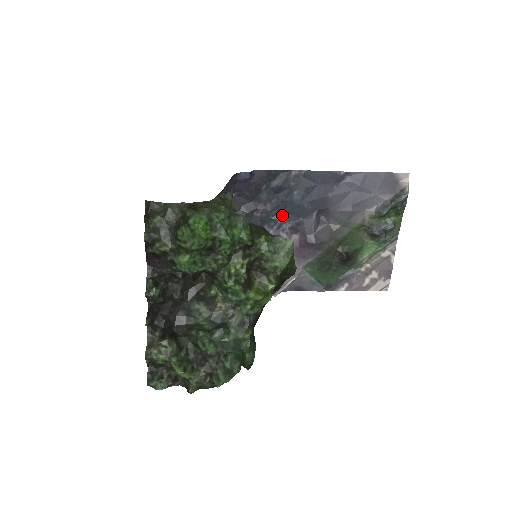
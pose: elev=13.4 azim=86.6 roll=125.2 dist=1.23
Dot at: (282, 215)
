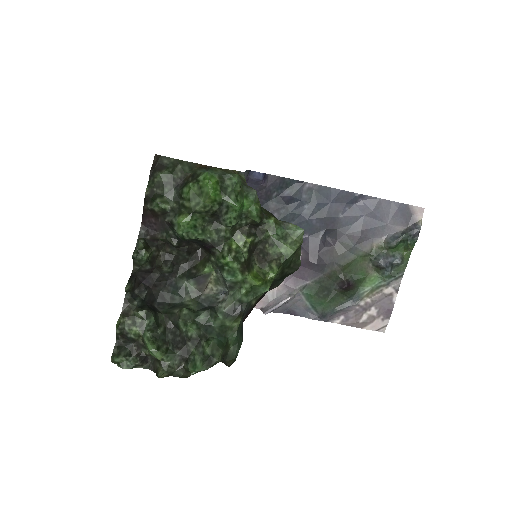
Dot at: occluded
